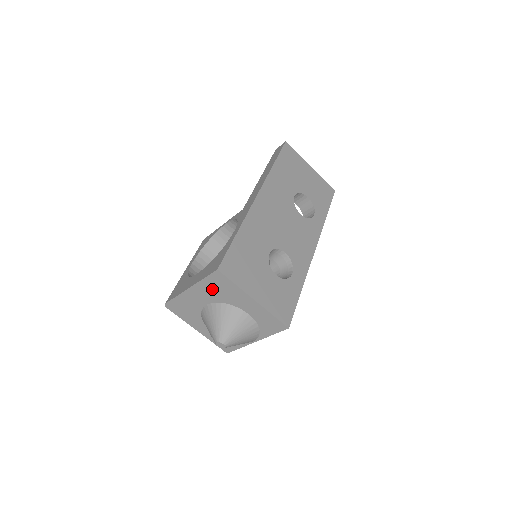
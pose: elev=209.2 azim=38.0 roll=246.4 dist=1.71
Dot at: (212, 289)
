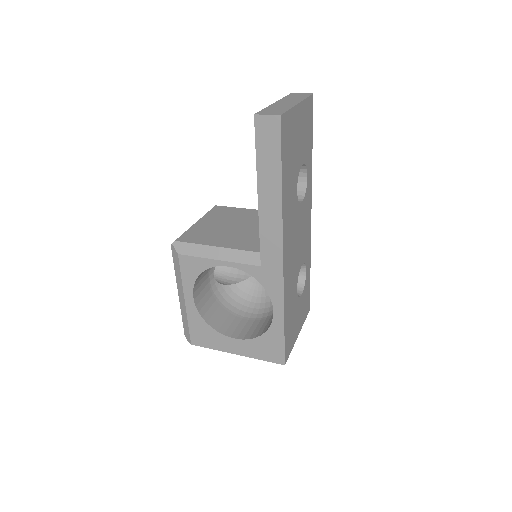
Dot at: occluded
